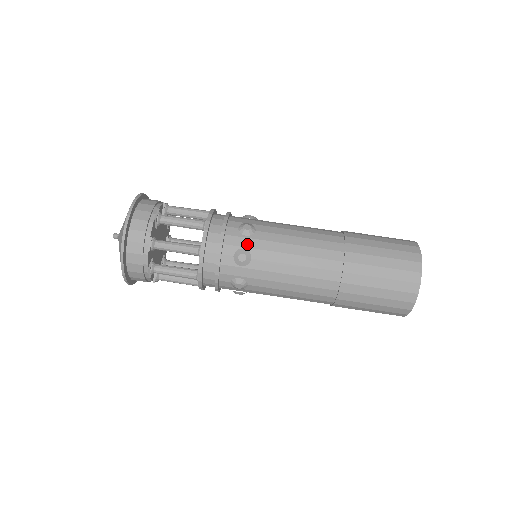
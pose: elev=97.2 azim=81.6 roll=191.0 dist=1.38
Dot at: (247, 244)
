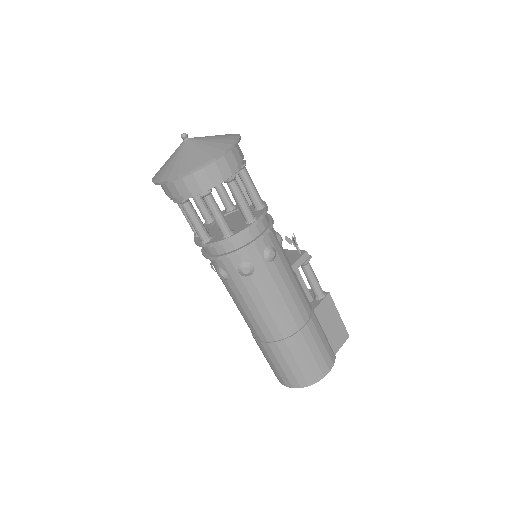
Dot at: (233, 275)
